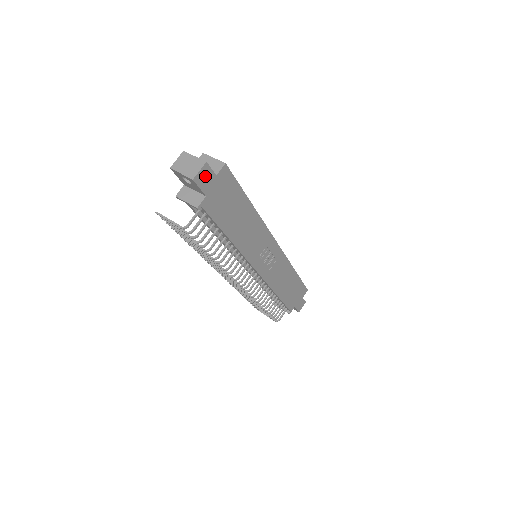
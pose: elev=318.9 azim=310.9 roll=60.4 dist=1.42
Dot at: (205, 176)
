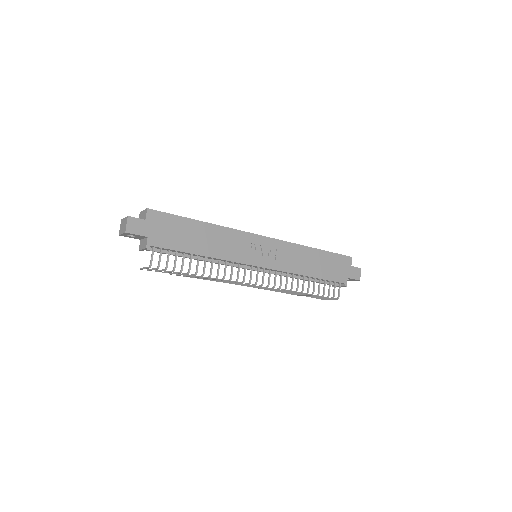
Dot at: (135, 225)
